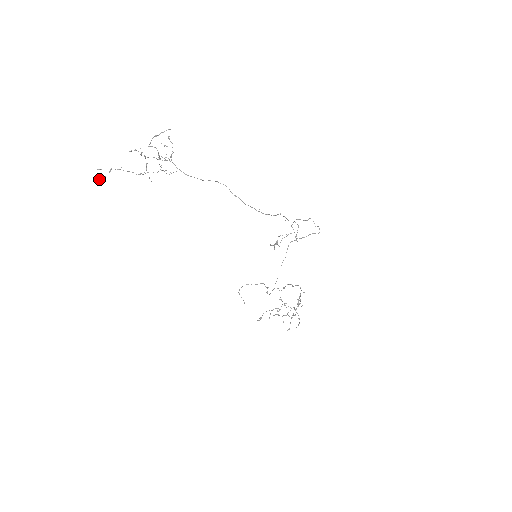
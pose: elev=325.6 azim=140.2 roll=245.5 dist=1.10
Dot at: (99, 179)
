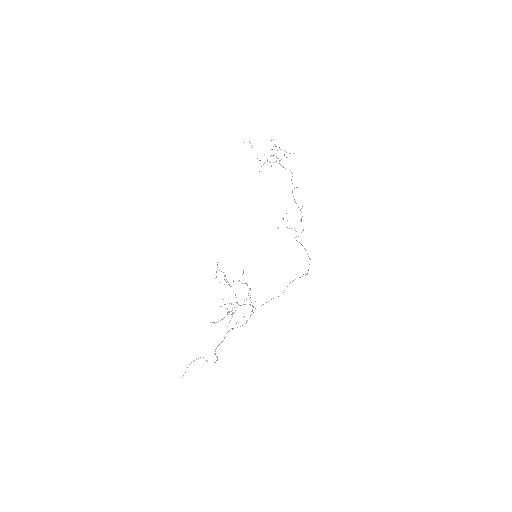
Dot at: occluded
